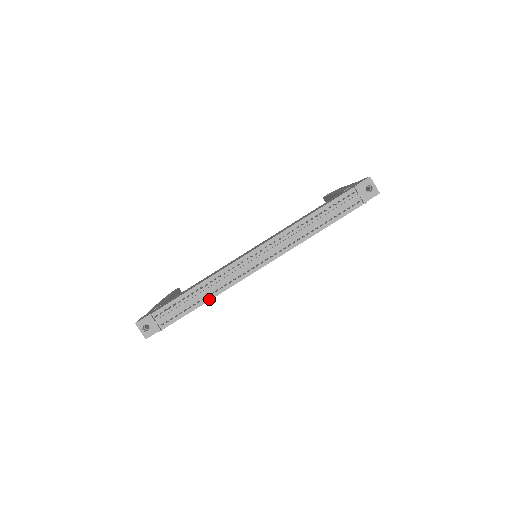
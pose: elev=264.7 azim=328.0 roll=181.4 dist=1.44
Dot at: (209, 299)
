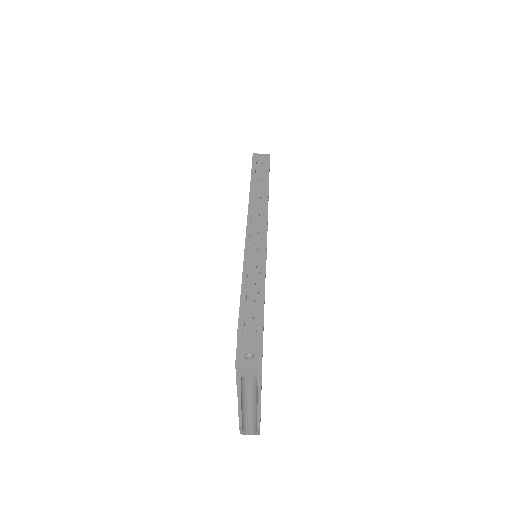
Dot at: (263, 279)
